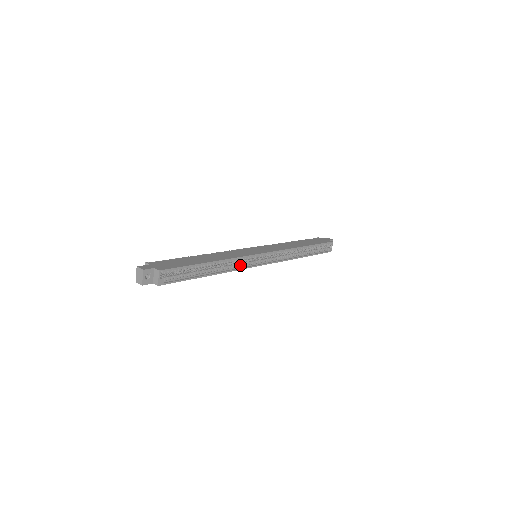
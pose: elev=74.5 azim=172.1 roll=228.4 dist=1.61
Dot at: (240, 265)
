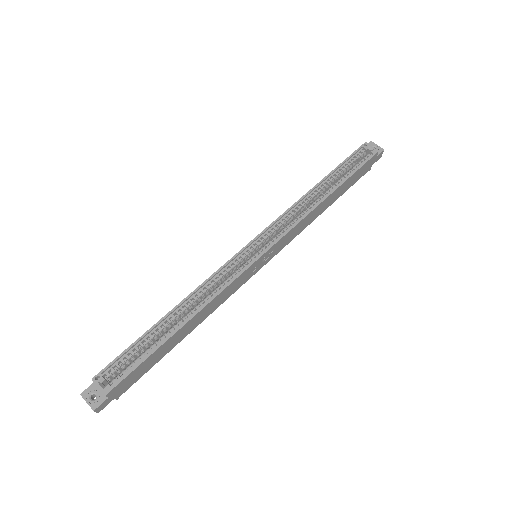
Dot at: (224, 283)
